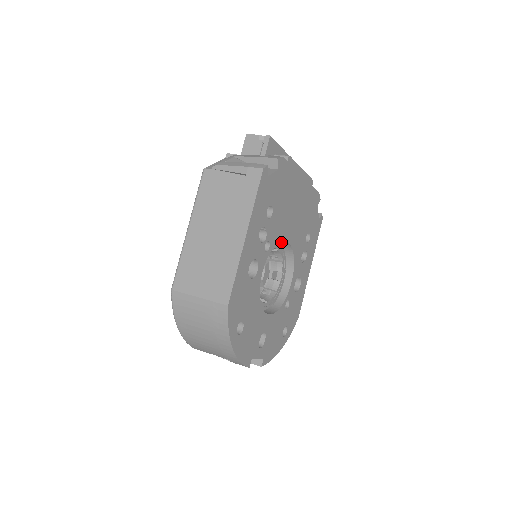
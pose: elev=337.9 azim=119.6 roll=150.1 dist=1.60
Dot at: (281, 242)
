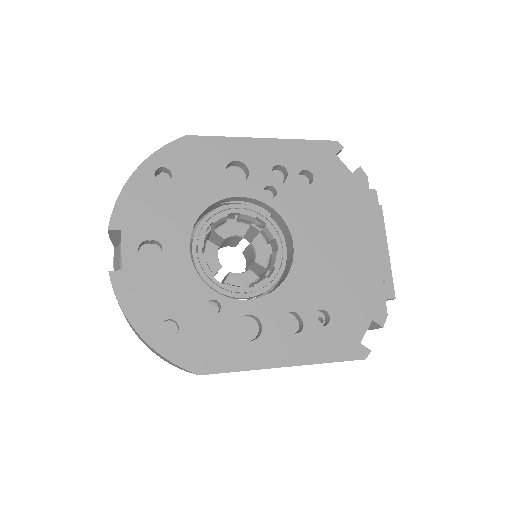
Dot at: (289, 259)
